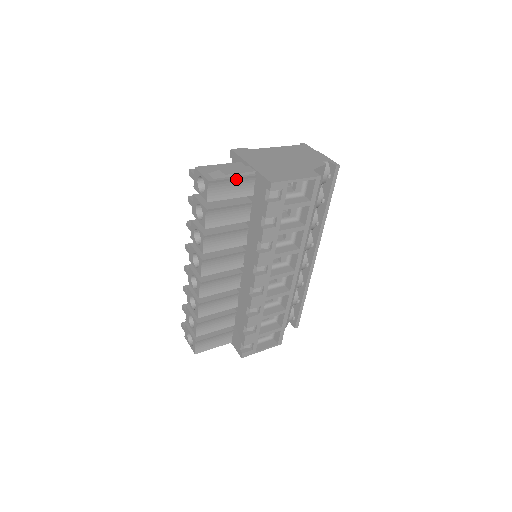
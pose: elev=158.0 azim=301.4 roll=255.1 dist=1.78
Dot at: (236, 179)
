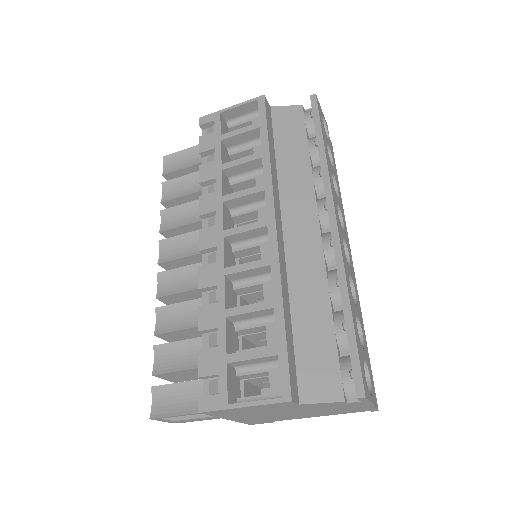
Dot at: (191, 150)
